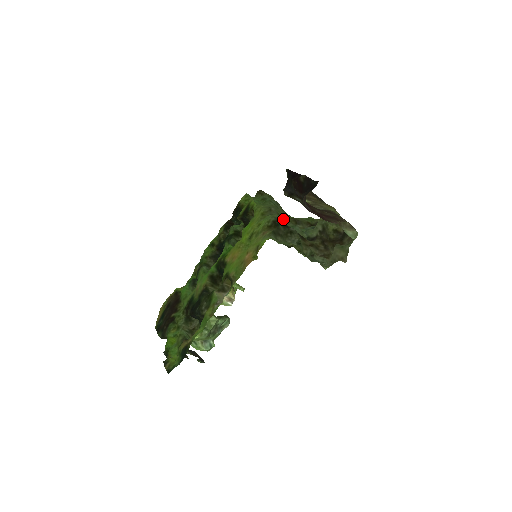
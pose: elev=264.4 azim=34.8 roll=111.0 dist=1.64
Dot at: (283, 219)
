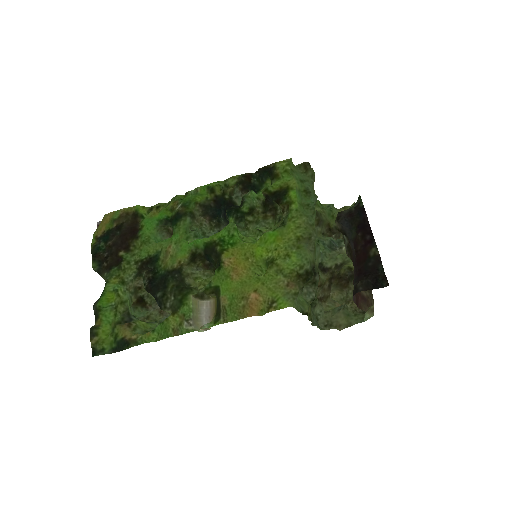
Dot at: (315, 257)
